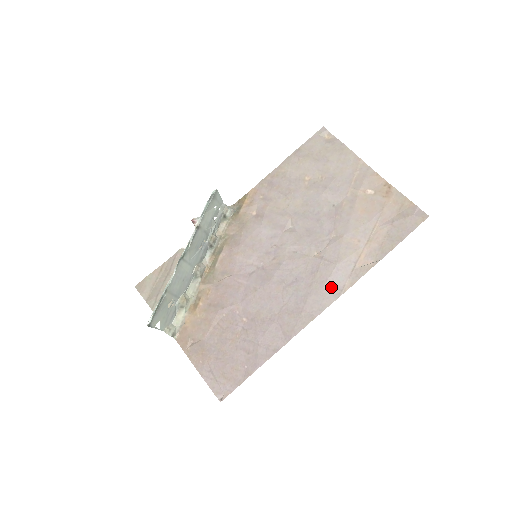
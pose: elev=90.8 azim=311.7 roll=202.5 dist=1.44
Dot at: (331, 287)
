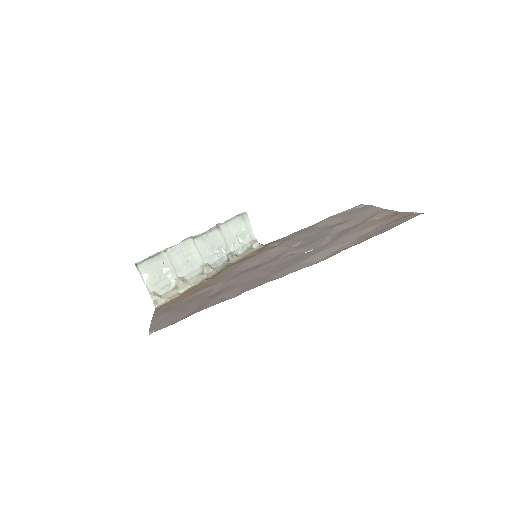
Dot at: (305, 263)
